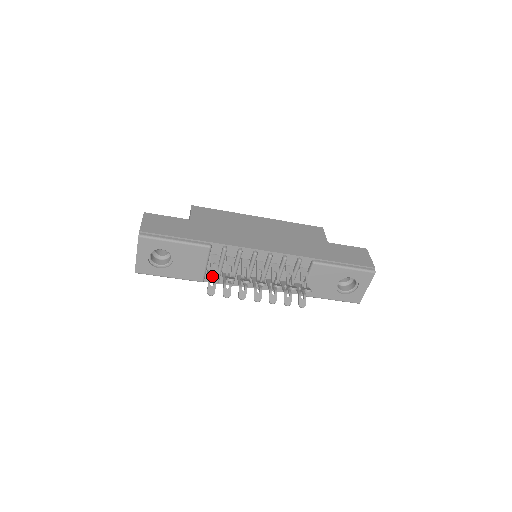
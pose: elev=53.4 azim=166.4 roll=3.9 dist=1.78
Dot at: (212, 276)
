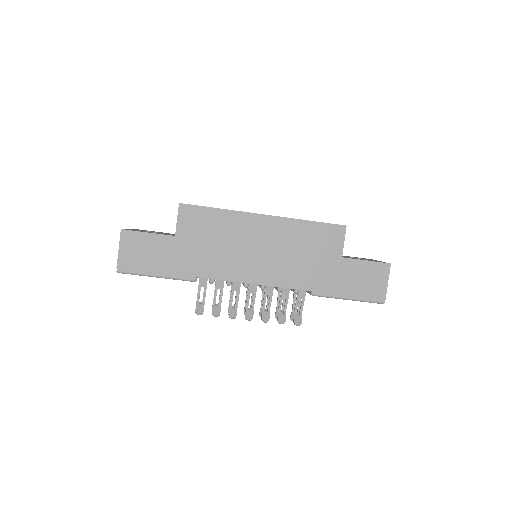
Dot at: (196, 313)
